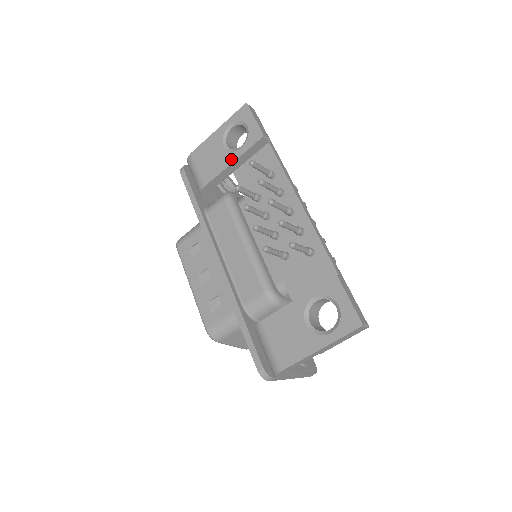
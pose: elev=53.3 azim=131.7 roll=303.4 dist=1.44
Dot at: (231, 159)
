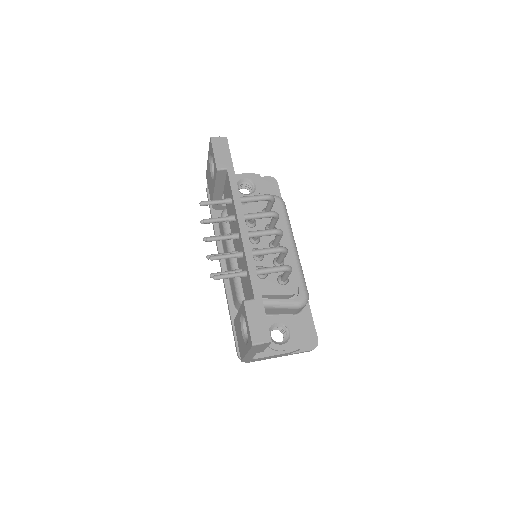
Dot at: (213, 186)
